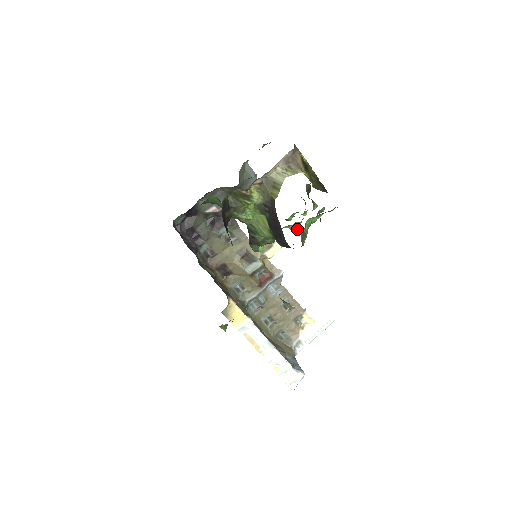
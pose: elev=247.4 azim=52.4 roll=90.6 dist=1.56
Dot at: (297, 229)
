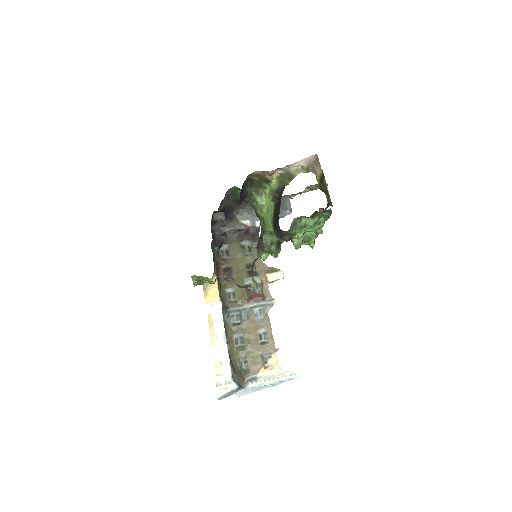
Dot at: (298, 244)
